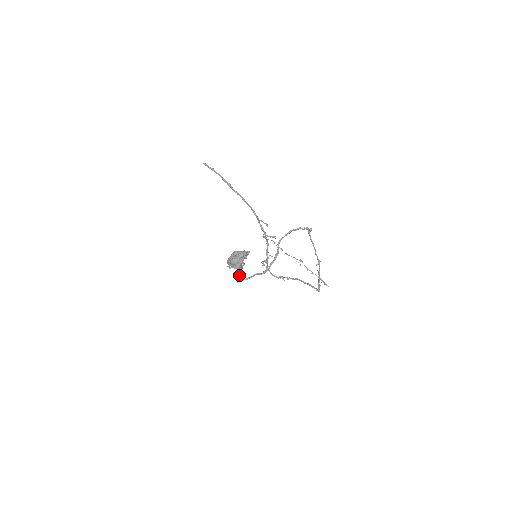
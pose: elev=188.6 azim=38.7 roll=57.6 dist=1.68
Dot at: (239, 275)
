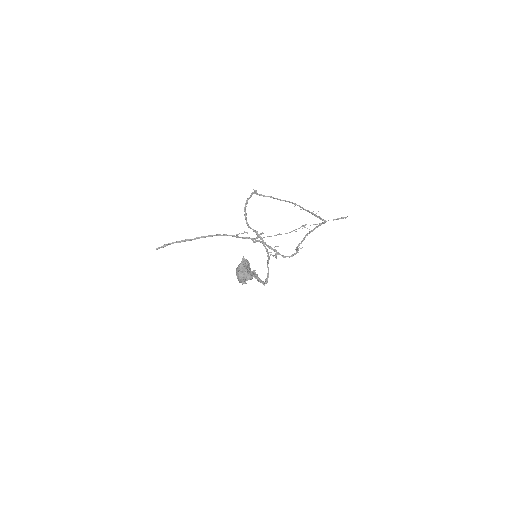
Dot at: (260, 281)
